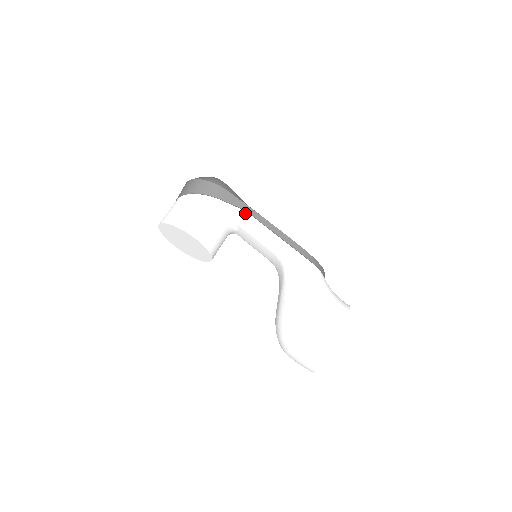
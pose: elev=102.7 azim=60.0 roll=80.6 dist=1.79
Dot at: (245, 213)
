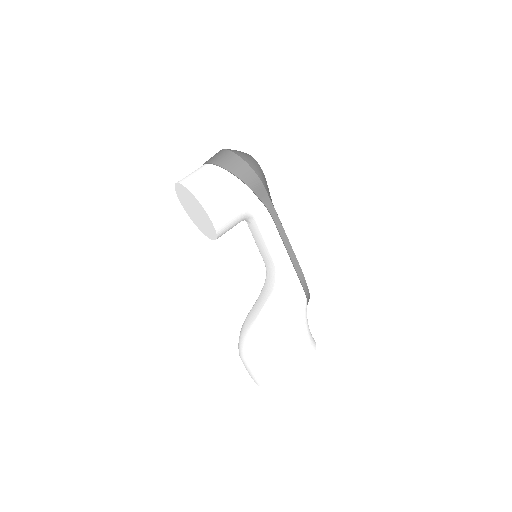
Dot at: (268, 214)
